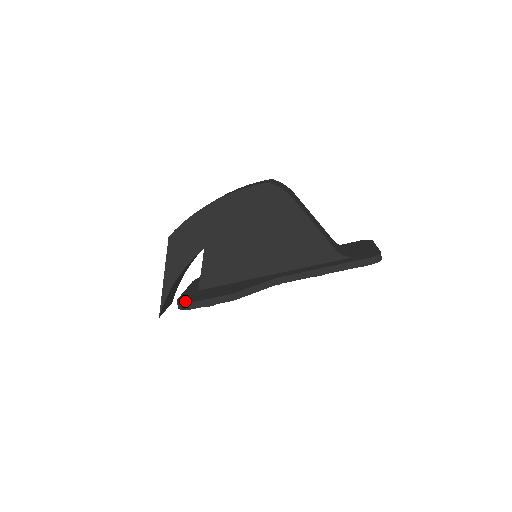
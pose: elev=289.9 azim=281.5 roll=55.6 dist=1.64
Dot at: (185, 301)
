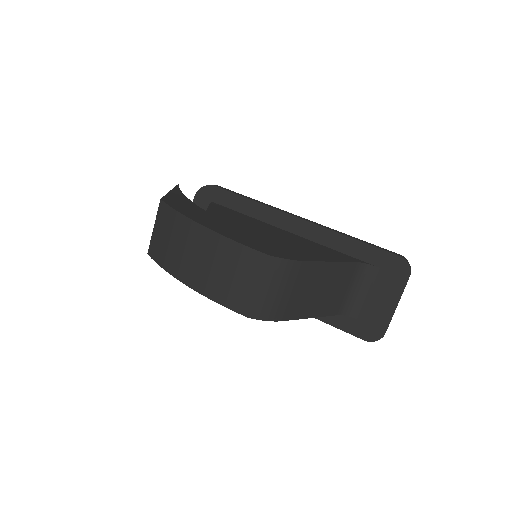
Dot at: occluded
